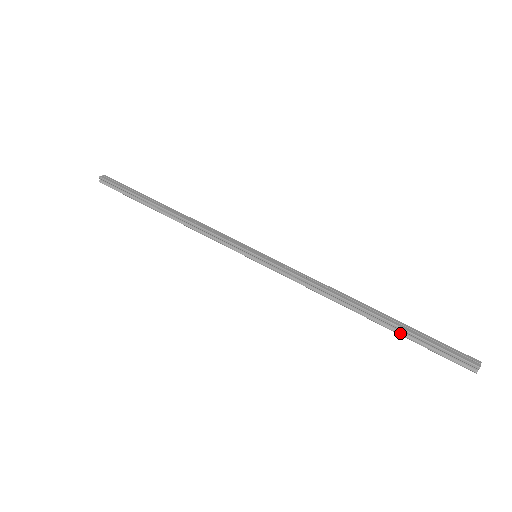
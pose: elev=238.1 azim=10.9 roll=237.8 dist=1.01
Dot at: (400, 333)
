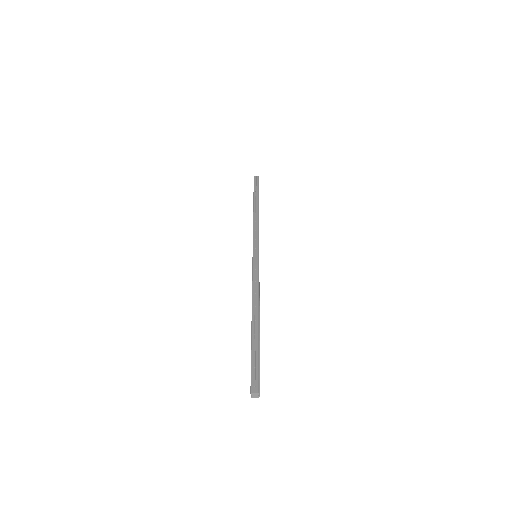
Dot at: (252, 344)
